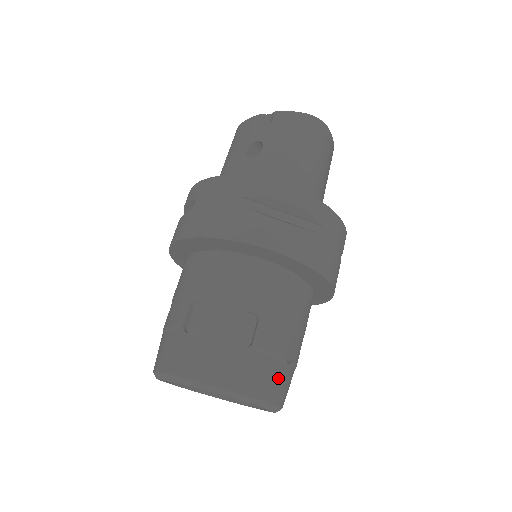
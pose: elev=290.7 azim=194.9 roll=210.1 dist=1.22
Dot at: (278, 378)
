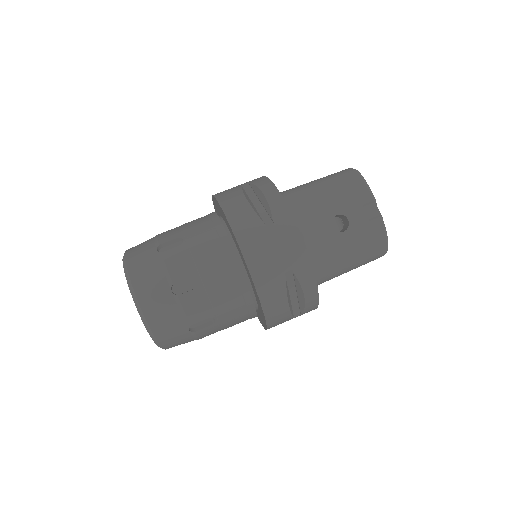
Dot at: (184, 343)
